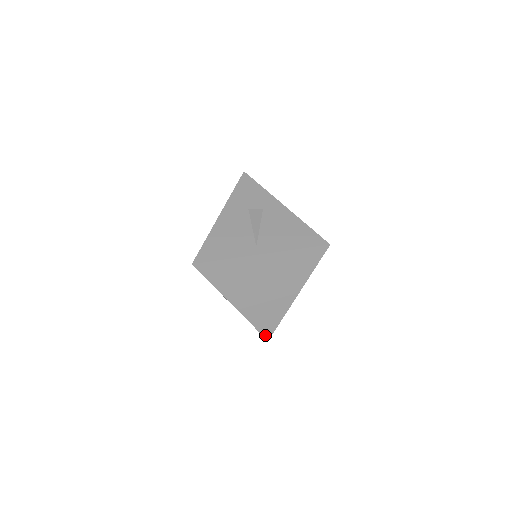
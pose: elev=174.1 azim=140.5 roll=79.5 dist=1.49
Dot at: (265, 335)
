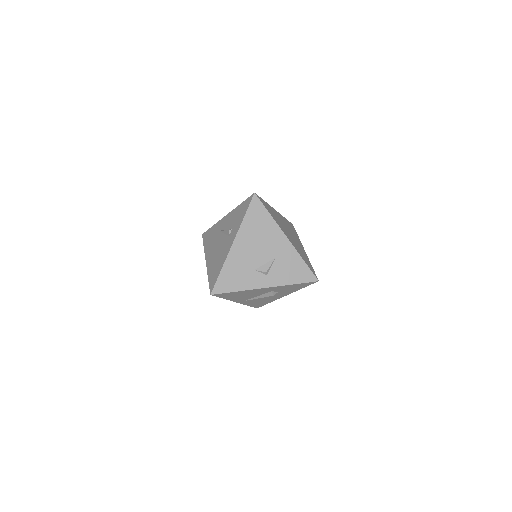
Dot at: (314, 274)
